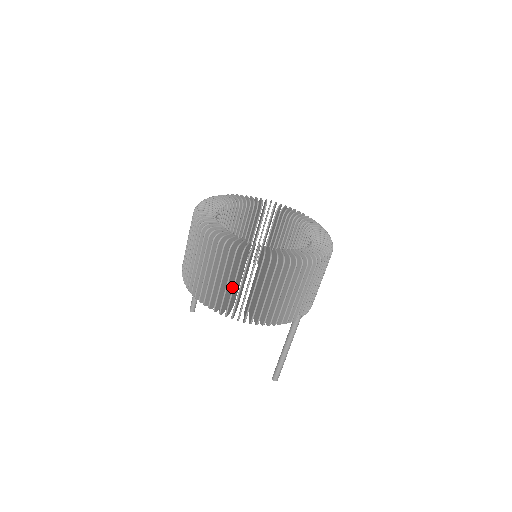
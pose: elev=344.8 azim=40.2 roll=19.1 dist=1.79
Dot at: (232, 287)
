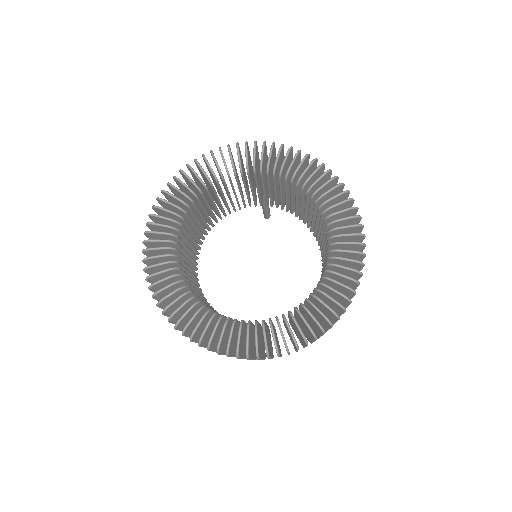
Dot at: occluded
